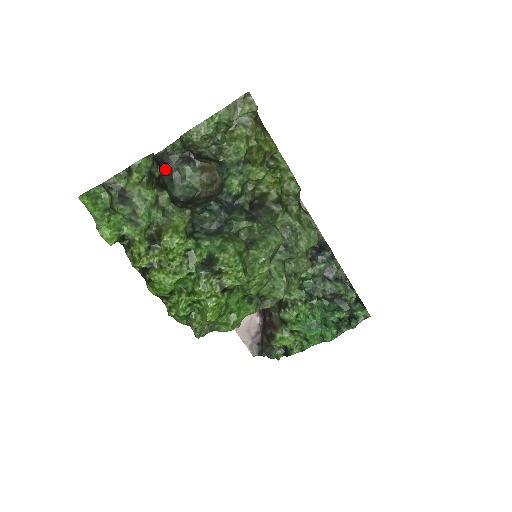
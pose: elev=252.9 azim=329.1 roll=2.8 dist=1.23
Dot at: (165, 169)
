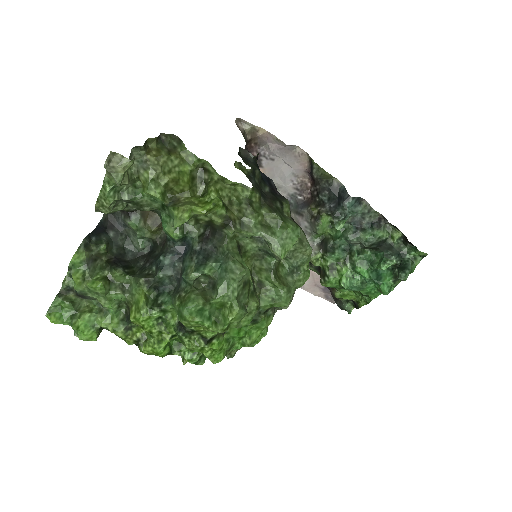
Dot at: (114, 232)
